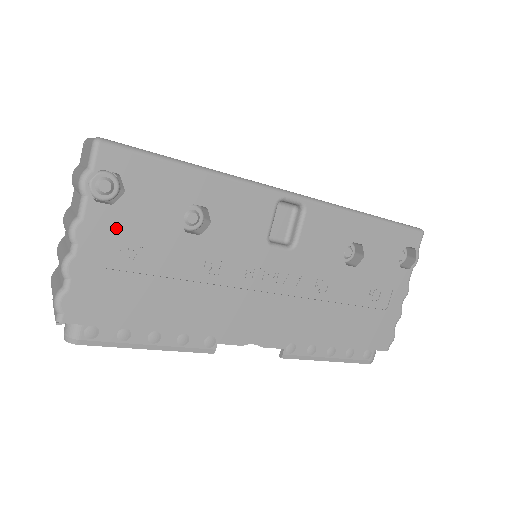
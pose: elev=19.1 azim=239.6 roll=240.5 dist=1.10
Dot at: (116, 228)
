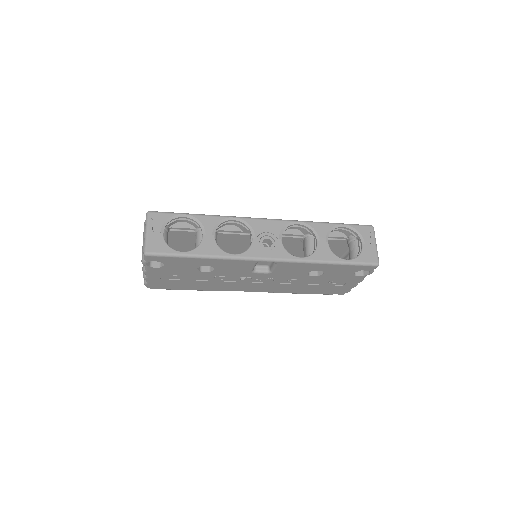
Dot at: (164, 272)
